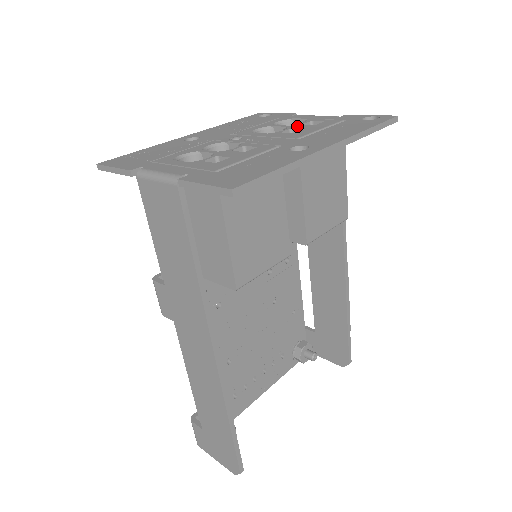
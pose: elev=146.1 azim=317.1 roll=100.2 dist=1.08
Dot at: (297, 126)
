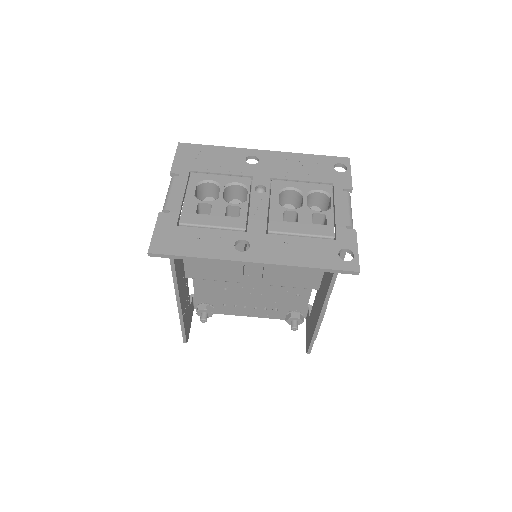
Dot at: (305, 212)
